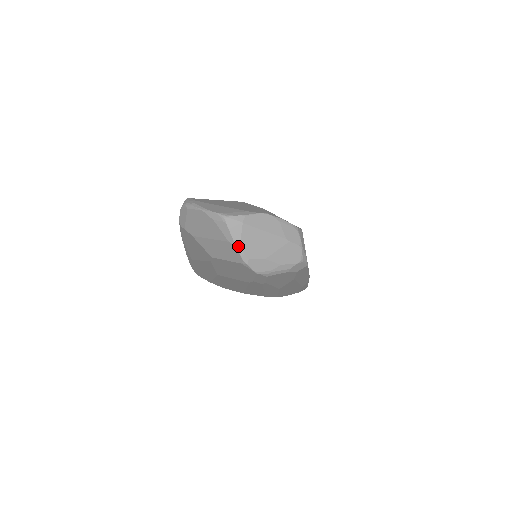
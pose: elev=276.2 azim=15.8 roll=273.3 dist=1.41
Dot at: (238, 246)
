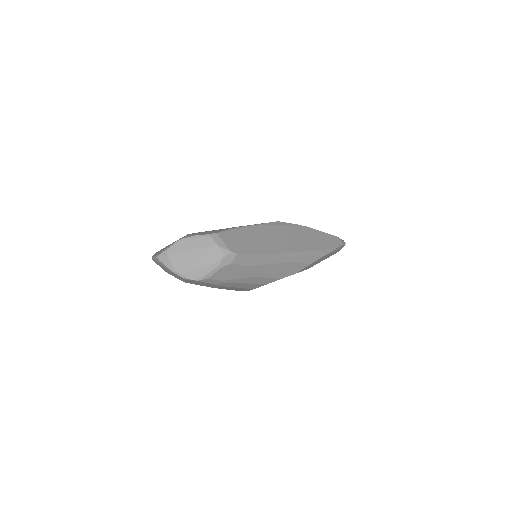
Dot at: (173, 271)
